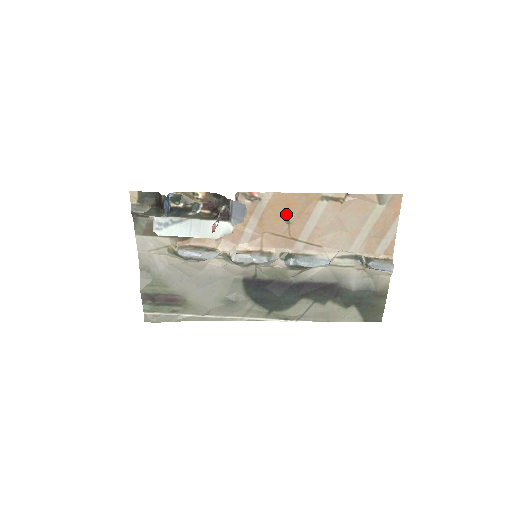
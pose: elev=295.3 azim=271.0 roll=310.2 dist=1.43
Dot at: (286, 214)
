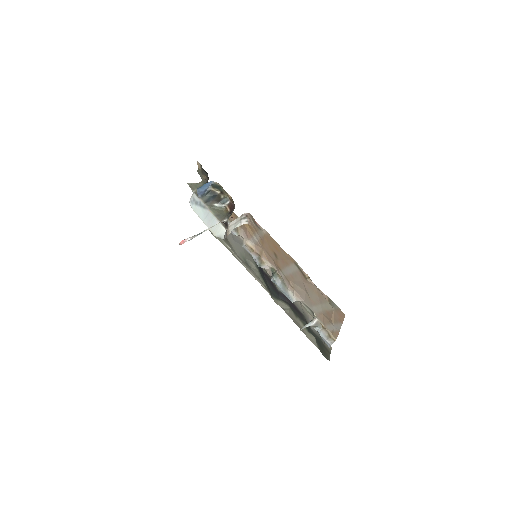
Dot at: (275, 251)
